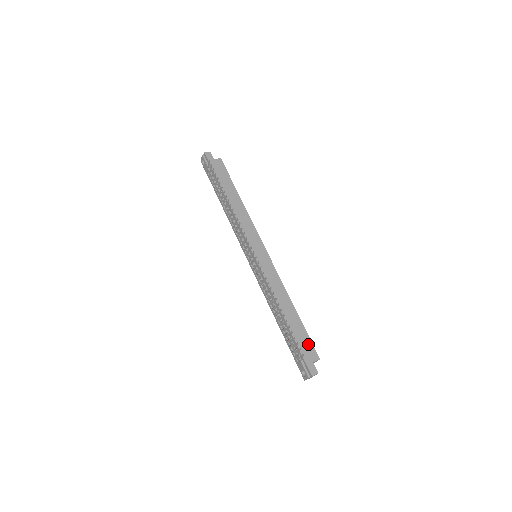
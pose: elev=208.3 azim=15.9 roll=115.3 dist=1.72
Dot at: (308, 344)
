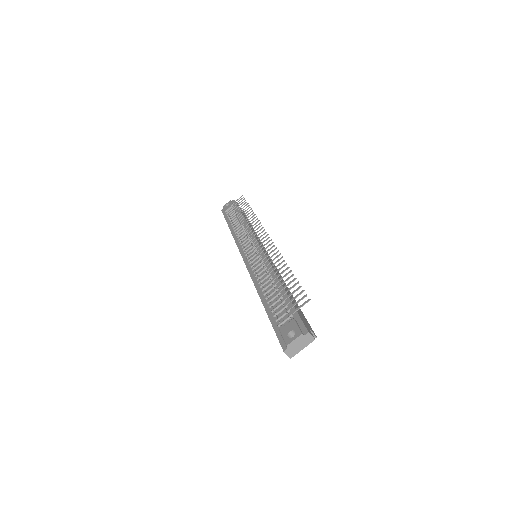
Dot at: (304, 318)
